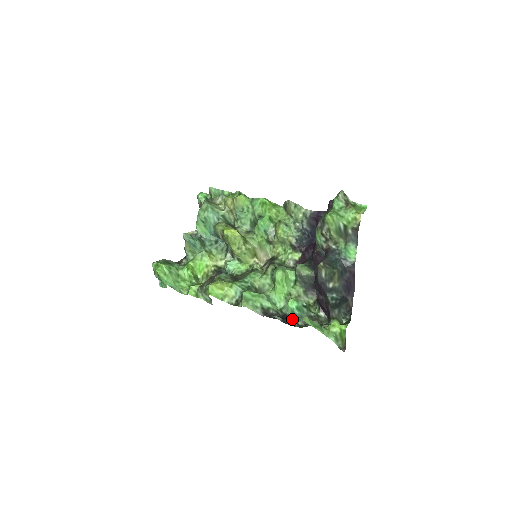
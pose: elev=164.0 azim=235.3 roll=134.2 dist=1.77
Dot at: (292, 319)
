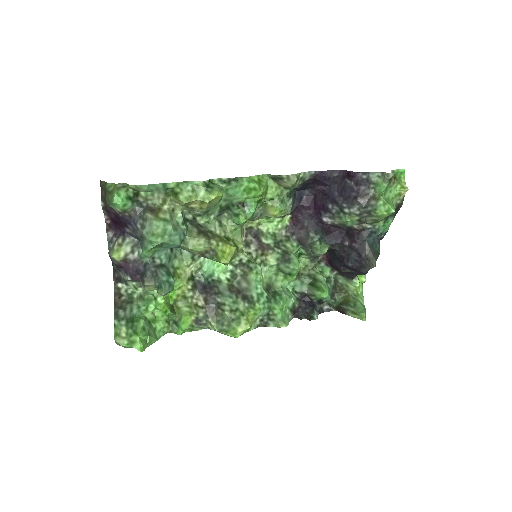
Dot at: (324, 304)
